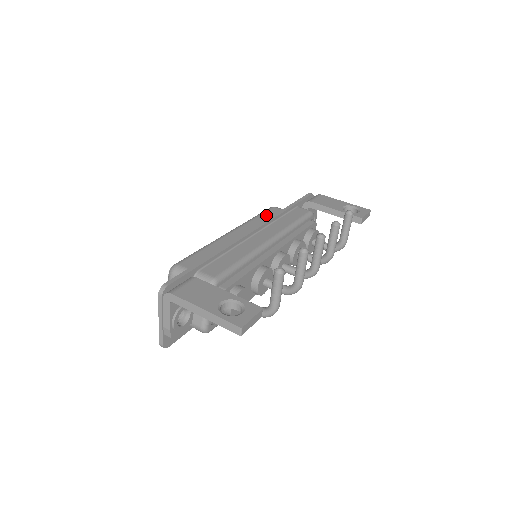
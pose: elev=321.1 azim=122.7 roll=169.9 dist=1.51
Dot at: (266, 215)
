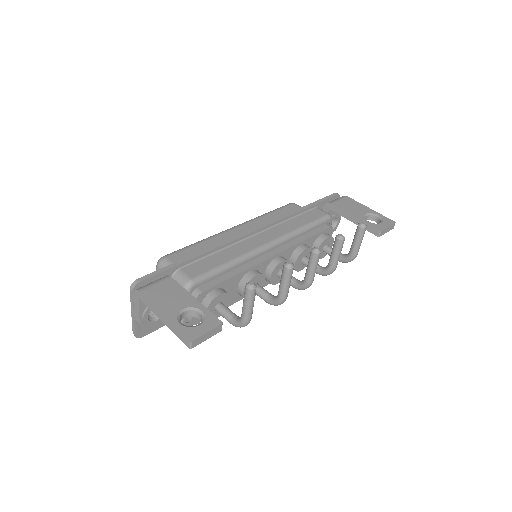
Dot at: (280, 212)
